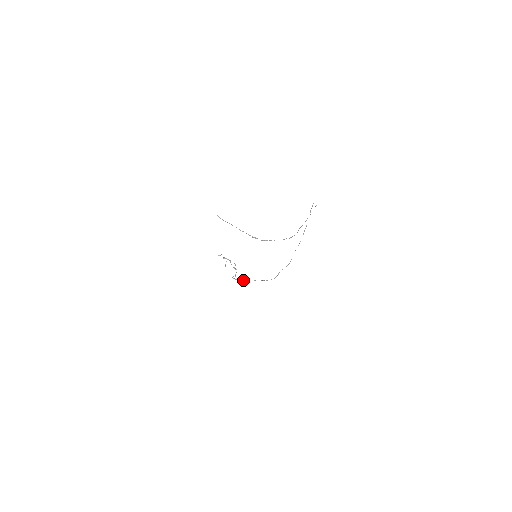
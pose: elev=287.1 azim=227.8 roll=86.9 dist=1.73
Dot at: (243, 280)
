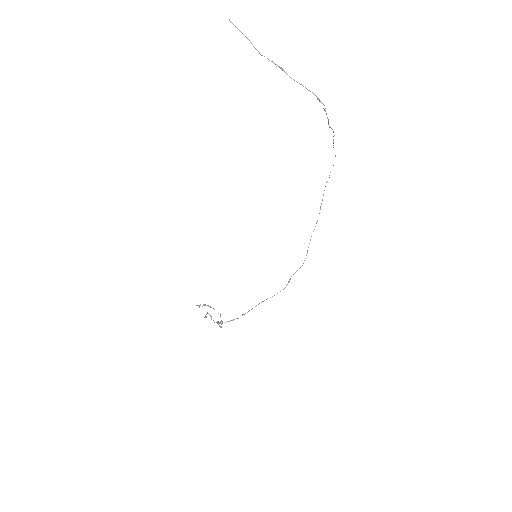
Dot at: occluded
